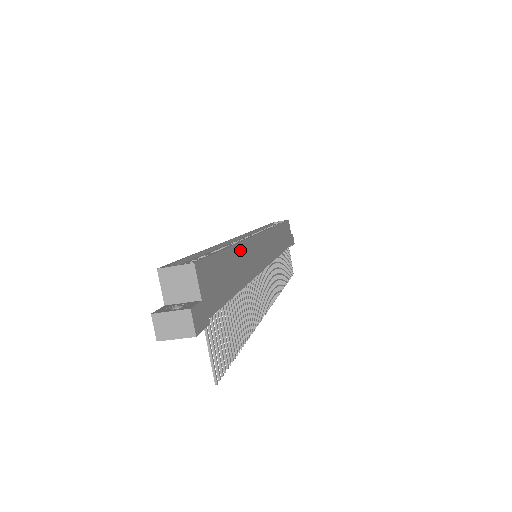
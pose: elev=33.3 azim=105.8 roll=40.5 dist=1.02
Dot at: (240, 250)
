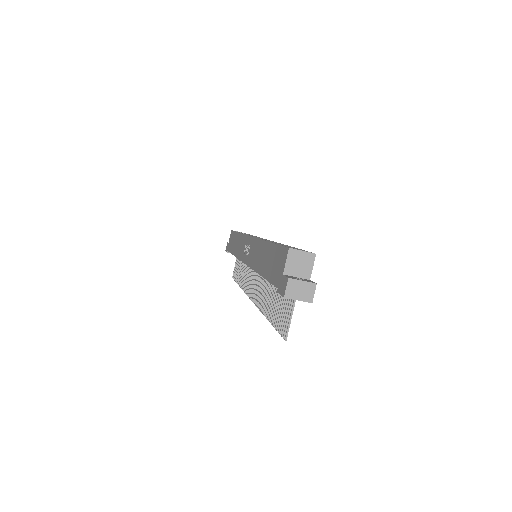
Dot at: occluded
